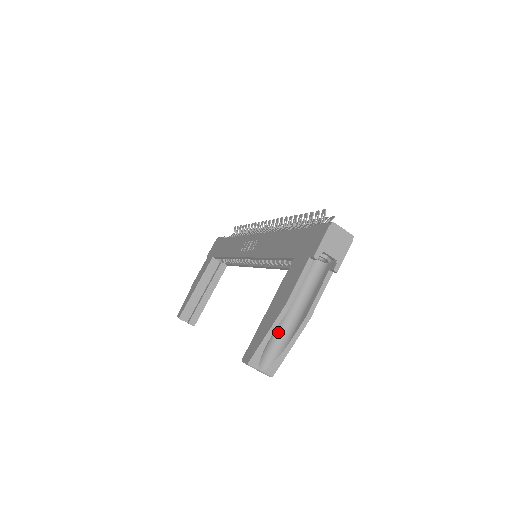
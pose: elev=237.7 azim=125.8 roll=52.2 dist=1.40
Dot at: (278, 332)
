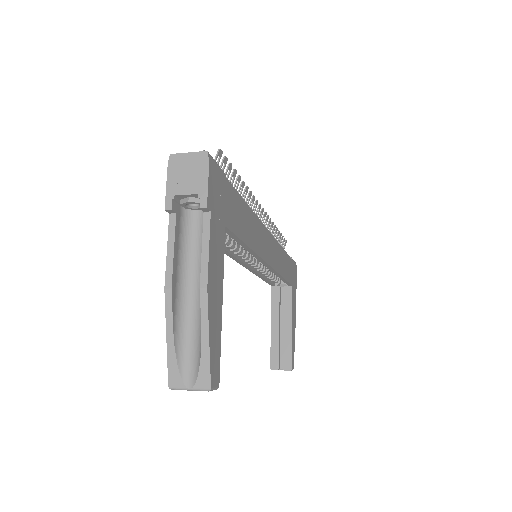
Dot at: (191, 327)
